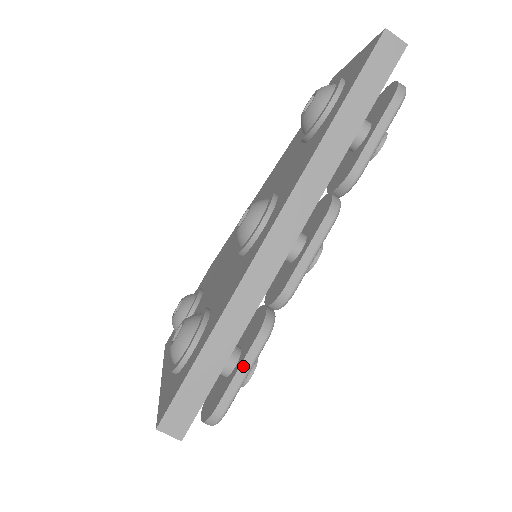
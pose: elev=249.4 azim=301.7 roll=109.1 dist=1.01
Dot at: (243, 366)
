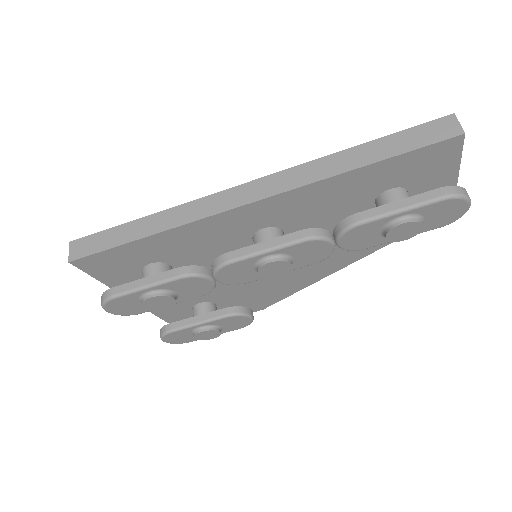
Dot at: (151, 278)
